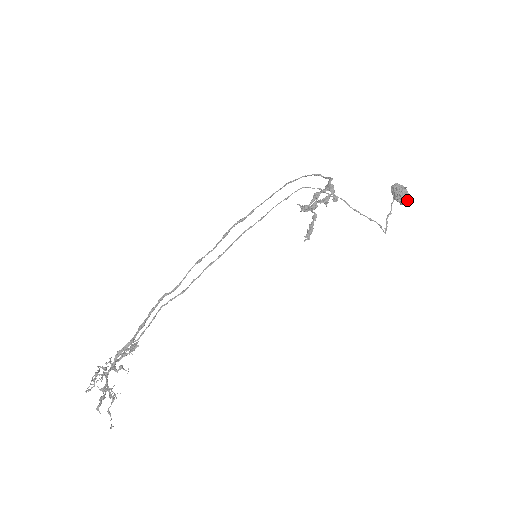
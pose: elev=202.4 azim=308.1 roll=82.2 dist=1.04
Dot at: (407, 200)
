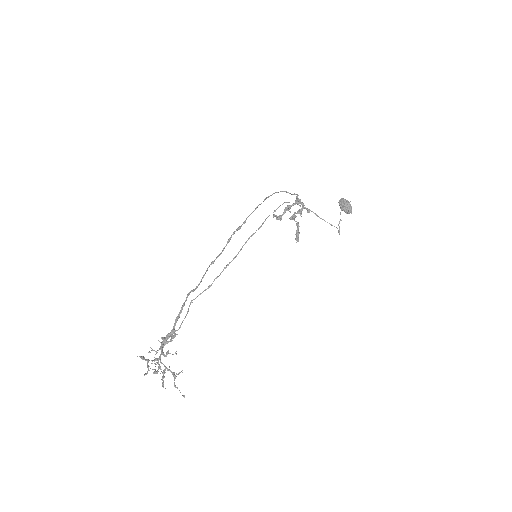
Dot at: (351, 210)
